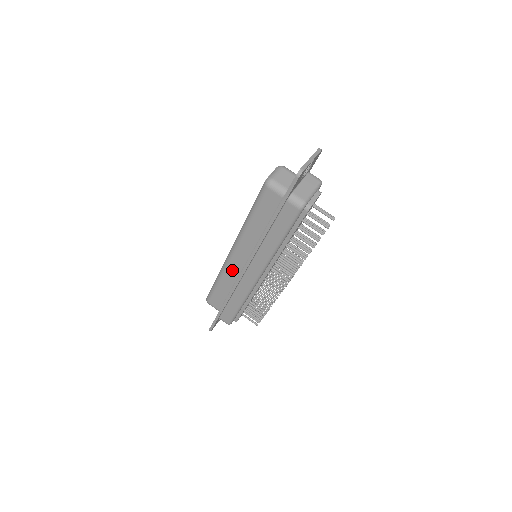
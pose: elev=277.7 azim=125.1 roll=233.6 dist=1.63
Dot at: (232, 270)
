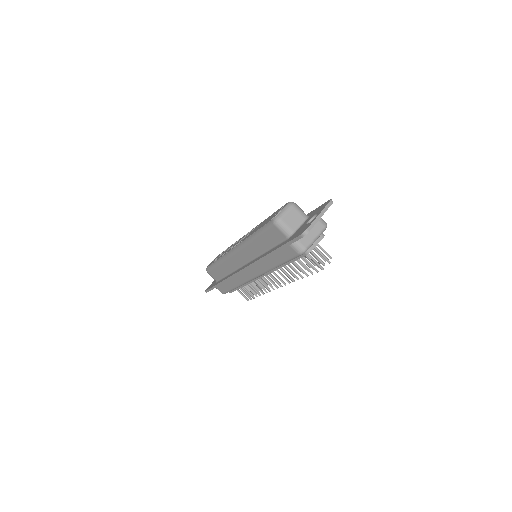
Dot at: (232, 262)
